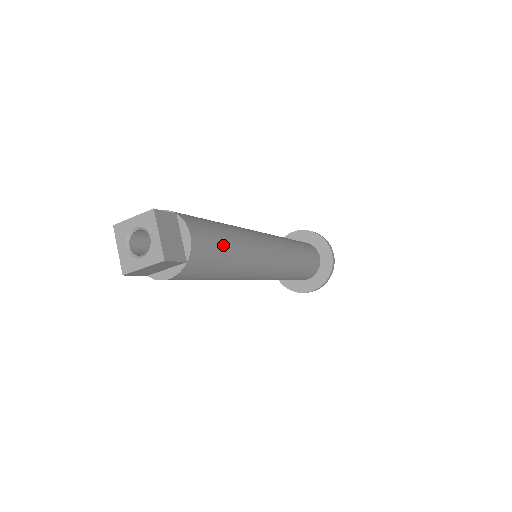
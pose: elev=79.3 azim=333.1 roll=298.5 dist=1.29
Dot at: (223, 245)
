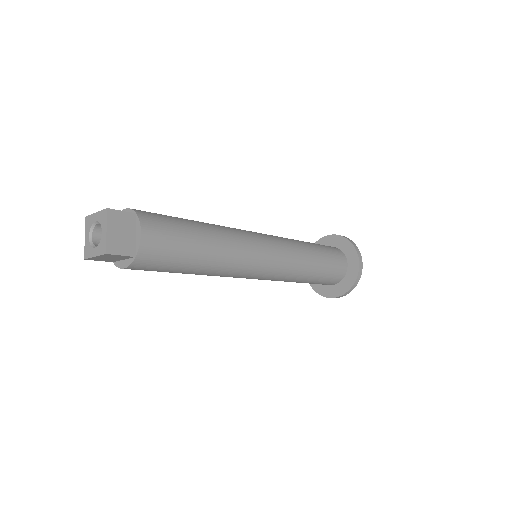
Dot at: (186, 245)
